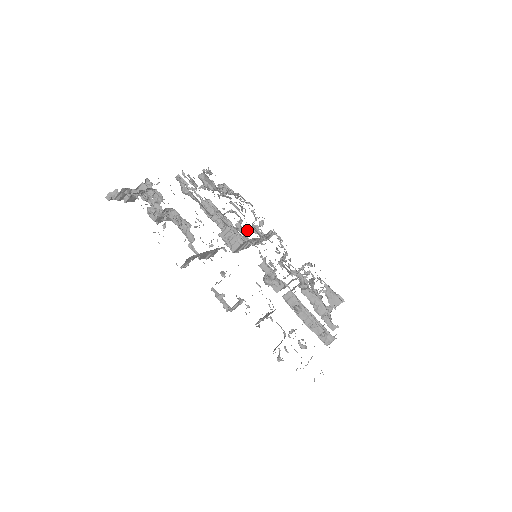
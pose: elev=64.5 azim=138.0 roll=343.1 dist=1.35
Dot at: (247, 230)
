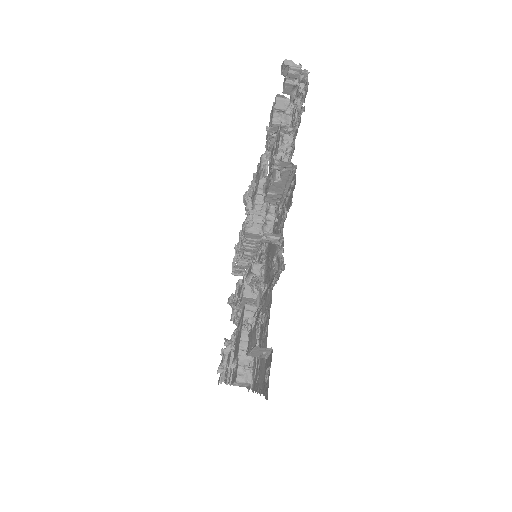
Dot at: occluded
